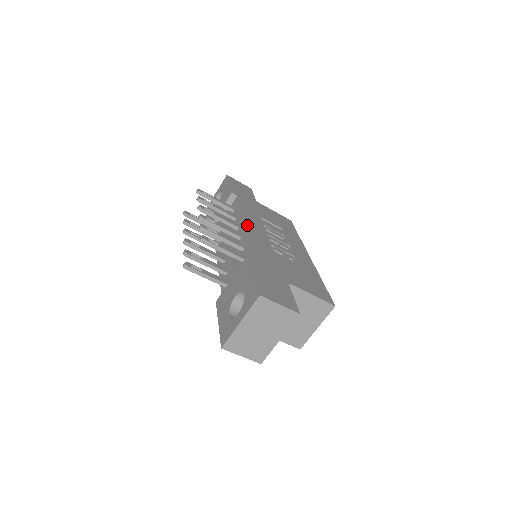
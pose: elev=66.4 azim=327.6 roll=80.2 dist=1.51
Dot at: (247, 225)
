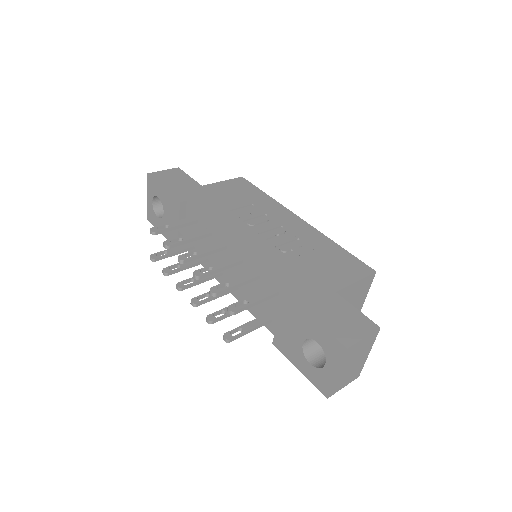
Dot at: (239, 244)
